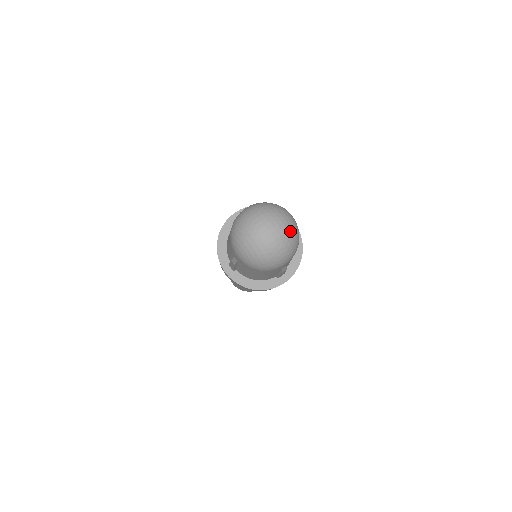
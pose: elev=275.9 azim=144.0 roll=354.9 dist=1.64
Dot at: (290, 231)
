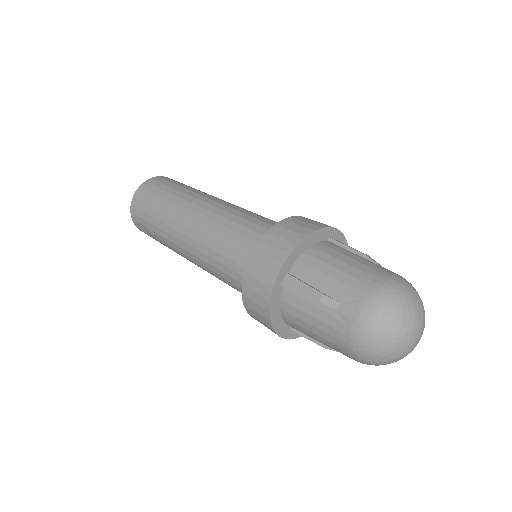
Dot at: occluded
